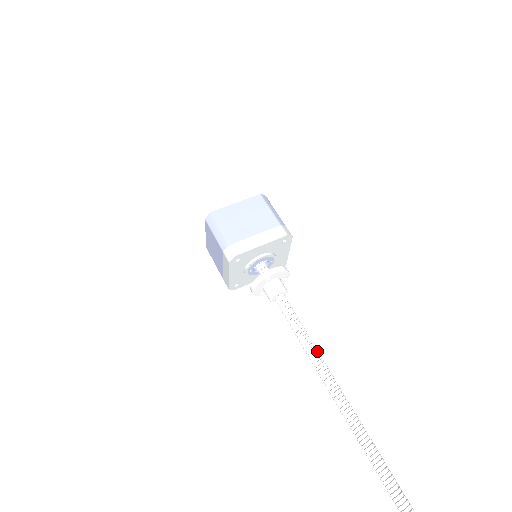
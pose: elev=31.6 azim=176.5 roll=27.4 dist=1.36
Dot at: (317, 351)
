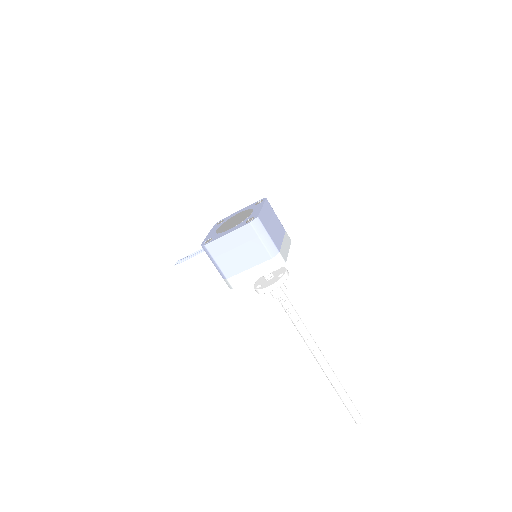
Dot at: (309, 334)
